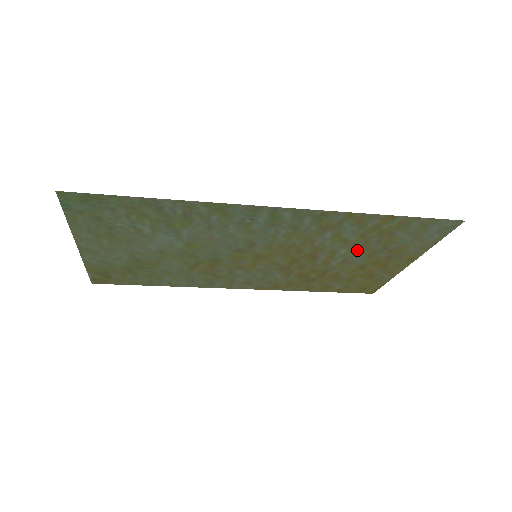
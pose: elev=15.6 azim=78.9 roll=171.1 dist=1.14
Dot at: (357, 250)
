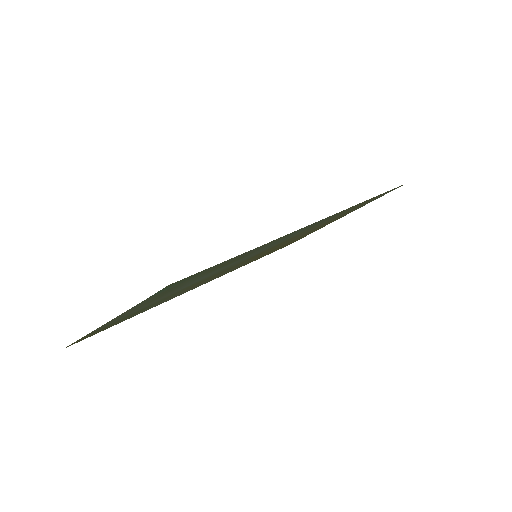
Dot at: (327, 222)
